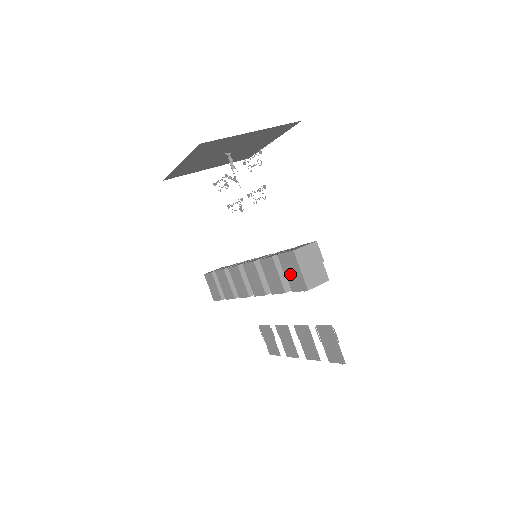
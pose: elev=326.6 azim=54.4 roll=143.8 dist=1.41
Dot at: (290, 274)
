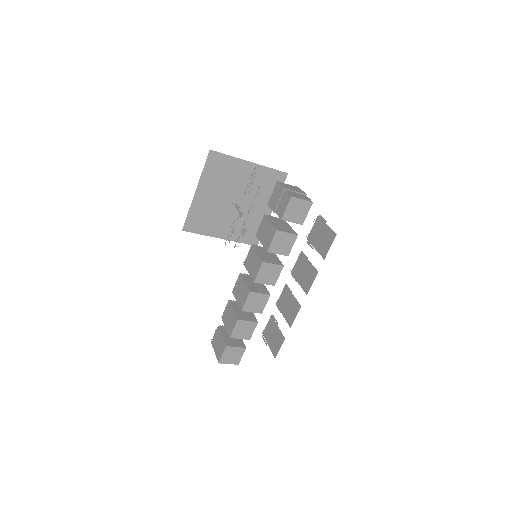
Dot at: (278, 206)
